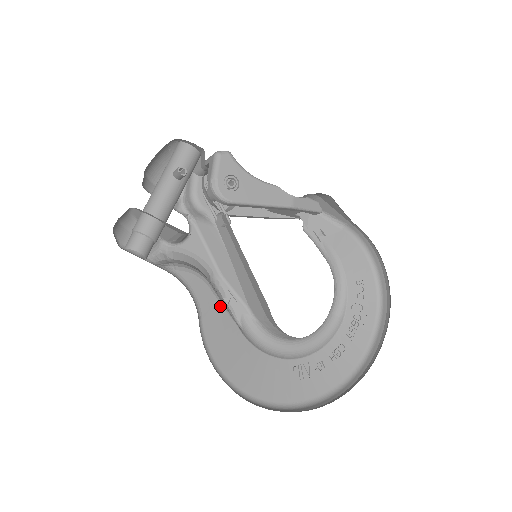
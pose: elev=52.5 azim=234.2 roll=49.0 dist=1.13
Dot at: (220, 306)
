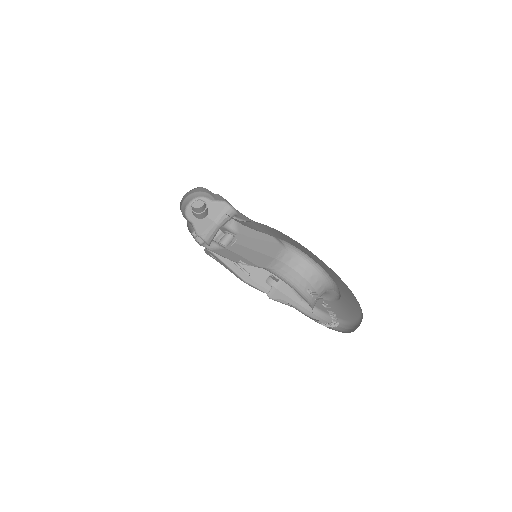
Dot at: occluded
